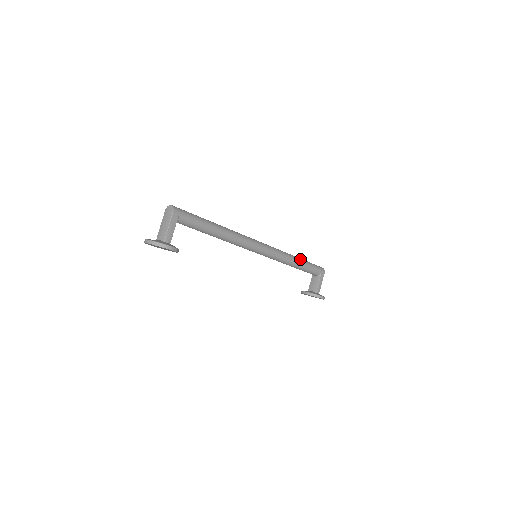
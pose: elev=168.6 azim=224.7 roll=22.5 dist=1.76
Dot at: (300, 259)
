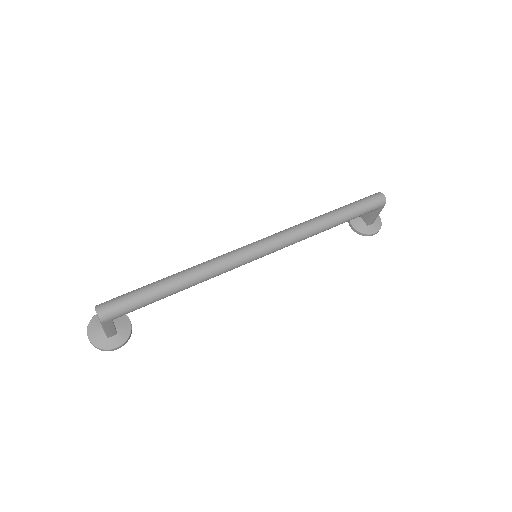
Dot at: (336, 220)
